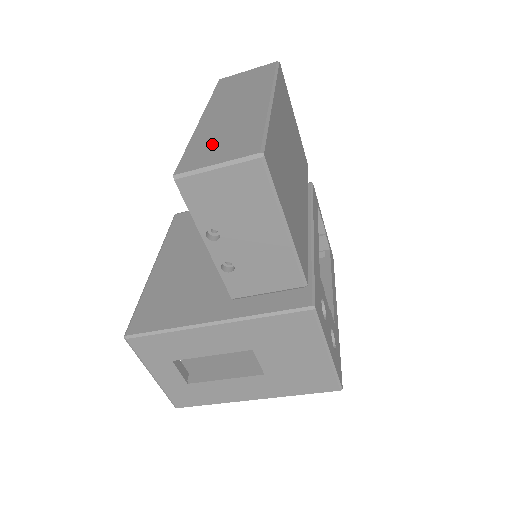
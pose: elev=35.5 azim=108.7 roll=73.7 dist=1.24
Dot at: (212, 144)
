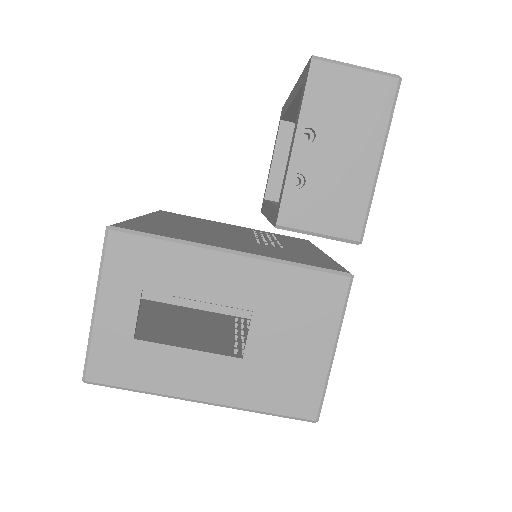
Dot at: occluded
